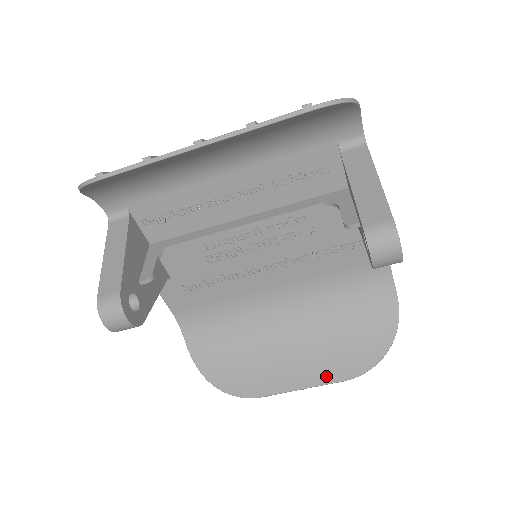
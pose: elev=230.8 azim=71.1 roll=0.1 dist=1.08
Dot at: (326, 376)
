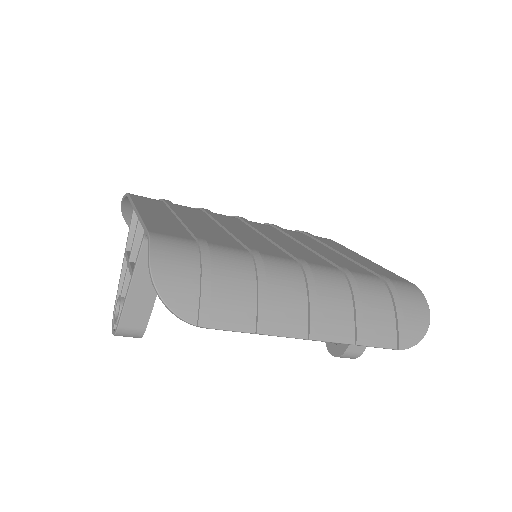
Dot at: occluded
